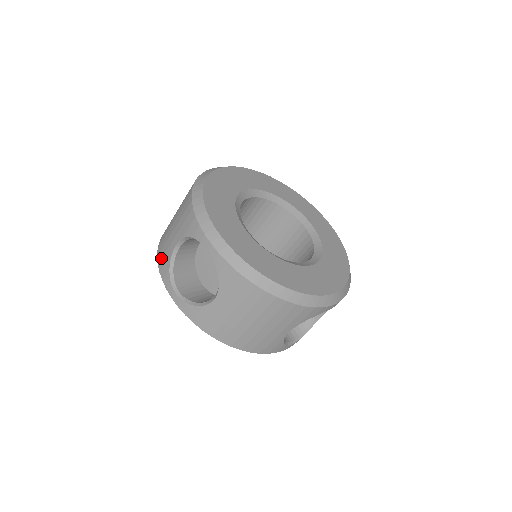
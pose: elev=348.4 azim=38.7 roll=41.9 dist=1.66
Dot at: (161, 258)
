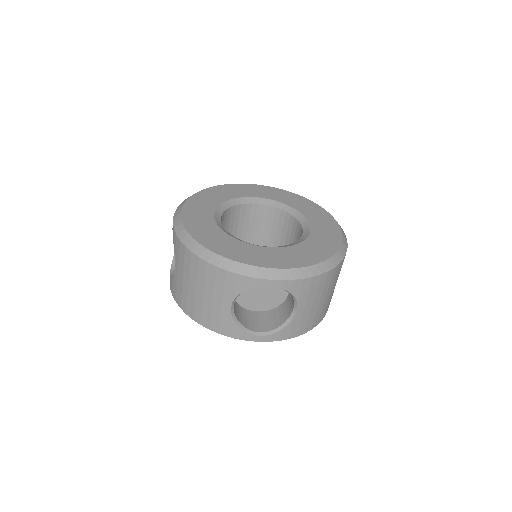
Dot at: occluded
